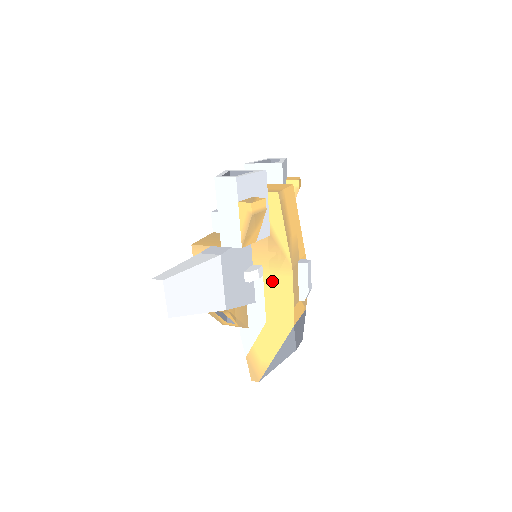
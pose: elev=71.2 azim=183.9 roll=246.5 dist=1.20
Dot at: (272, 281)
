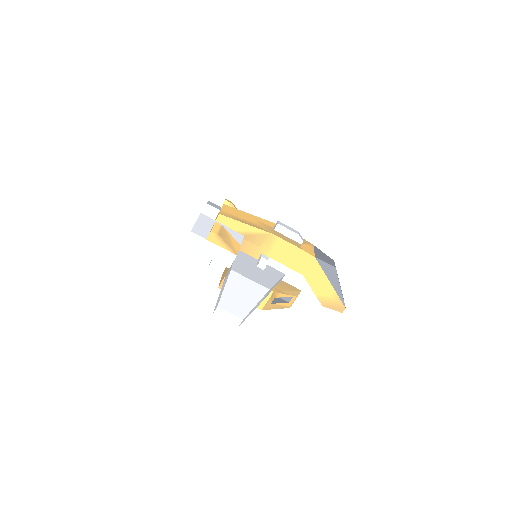
Dot at: (276, 253)
